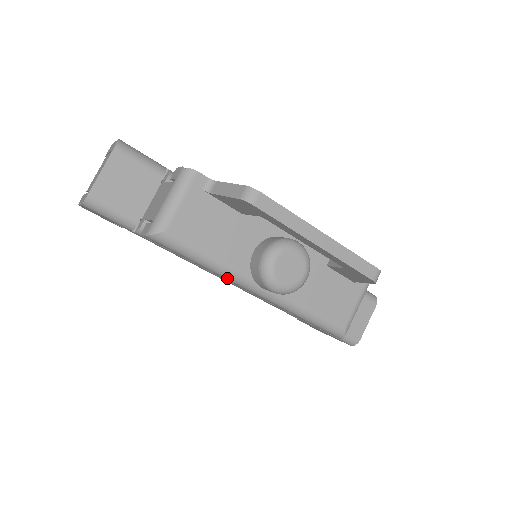
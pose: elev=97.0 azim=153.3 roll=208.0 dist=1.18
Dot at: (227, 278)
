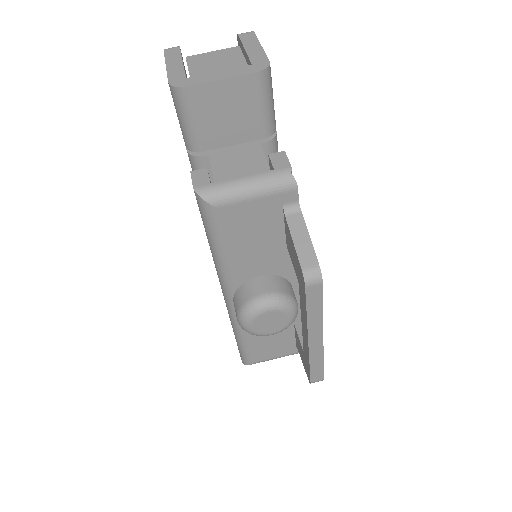
Dot at: (217, 271)
